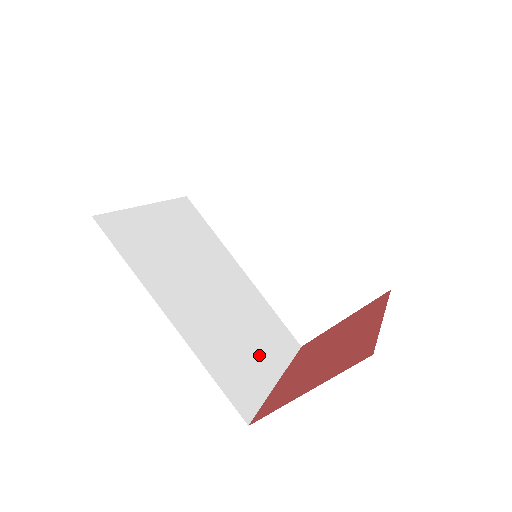
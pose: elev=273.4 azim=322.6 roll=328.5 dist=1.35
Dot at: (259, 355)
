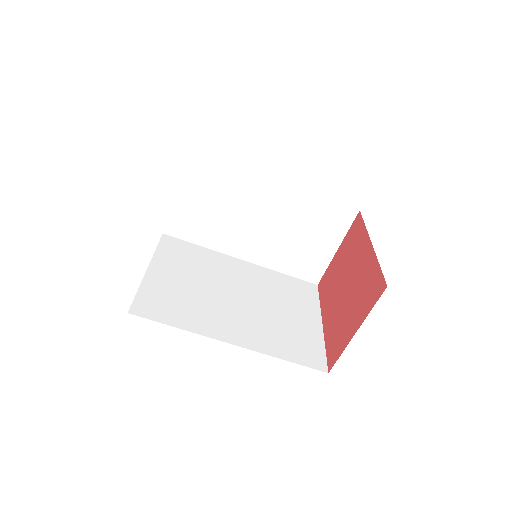
Dot at: (299, 317)
